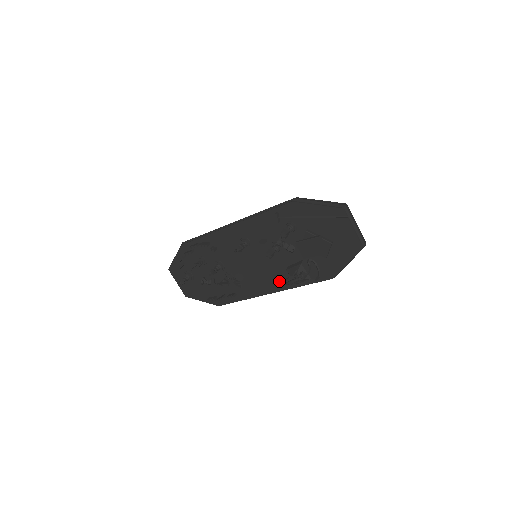
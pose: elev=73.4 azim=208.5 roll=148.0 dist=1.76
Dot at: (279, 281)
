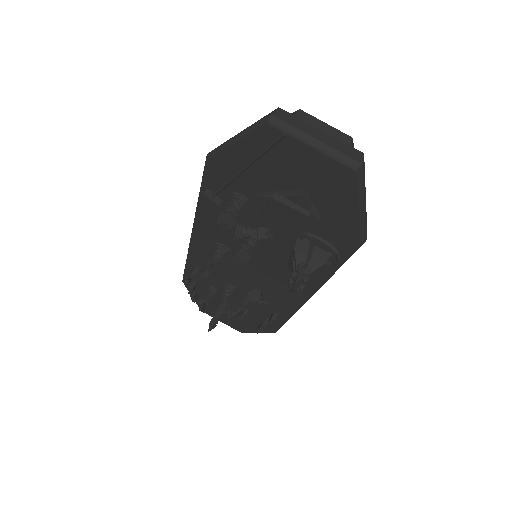
Dot at: occluded
